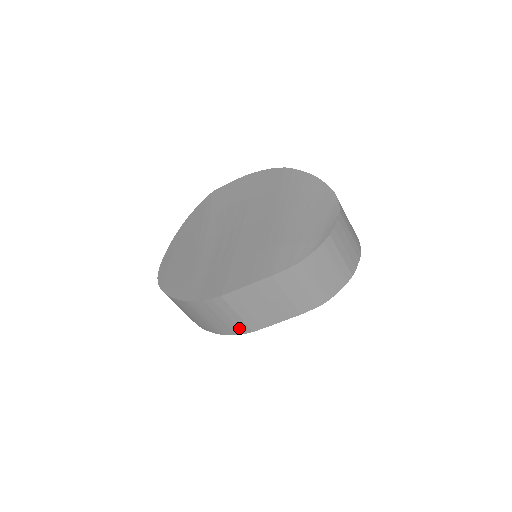
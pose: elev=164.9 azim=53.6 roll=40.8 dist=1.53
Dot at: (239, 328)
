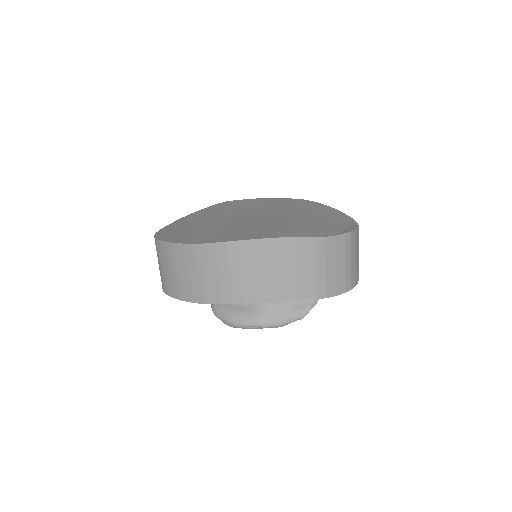
Dot at: (231, 293)
